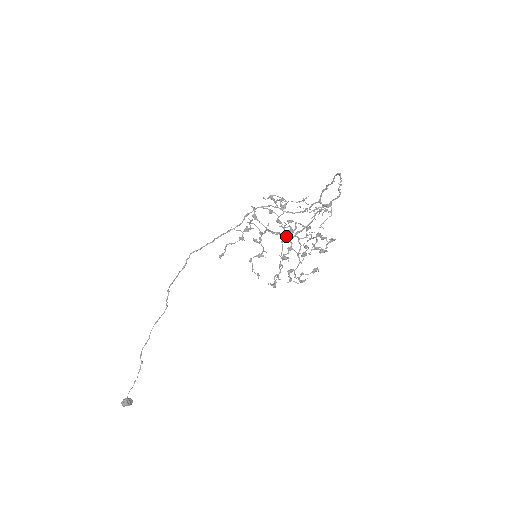
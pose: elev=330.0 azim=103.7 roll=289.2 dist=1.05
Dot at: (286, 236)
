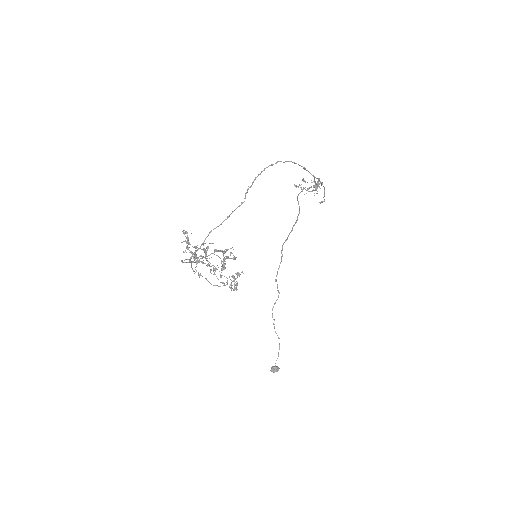
Dot at: occluded
